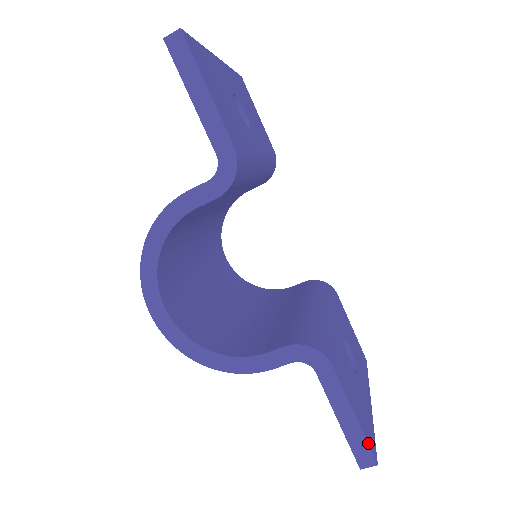
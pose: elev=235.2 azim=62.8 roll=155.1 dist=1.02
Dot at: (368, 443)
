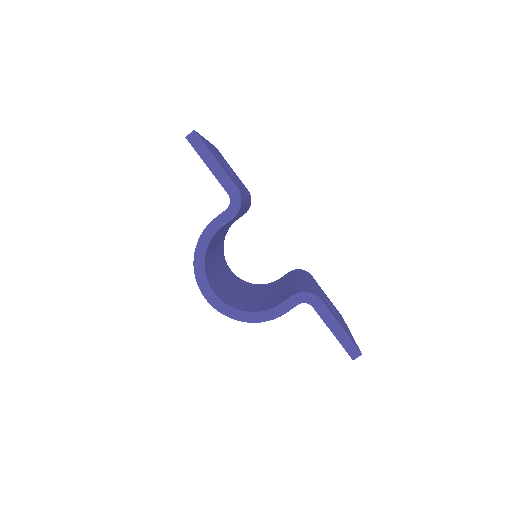
Dot at: (353, 342)
